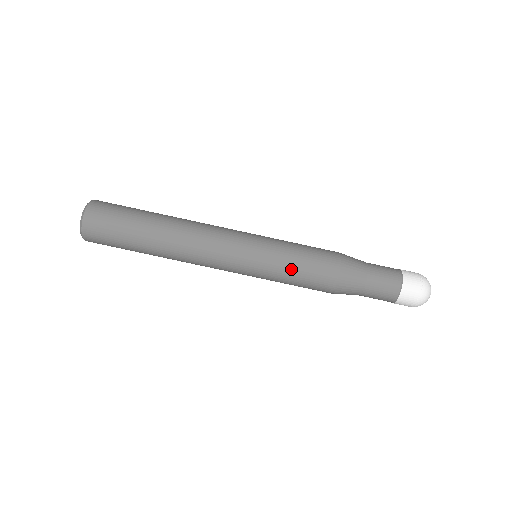
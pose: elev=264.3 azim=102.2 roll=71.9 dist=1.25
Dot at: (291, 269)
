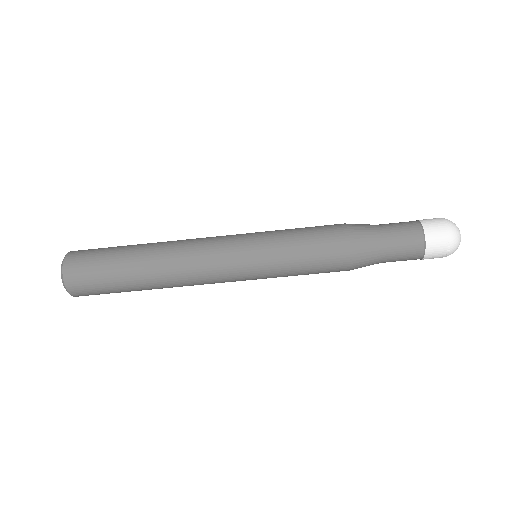
Dot at: (297, 275)
